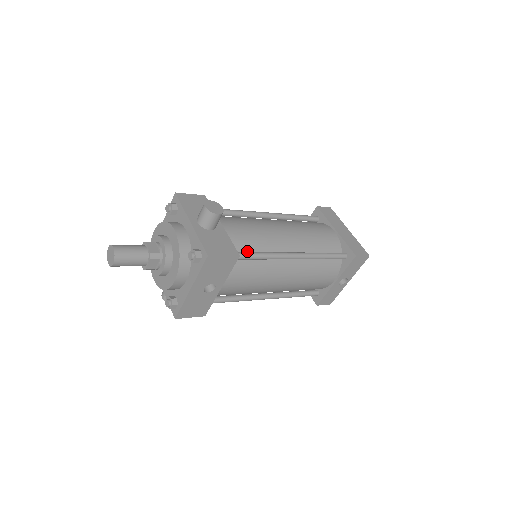
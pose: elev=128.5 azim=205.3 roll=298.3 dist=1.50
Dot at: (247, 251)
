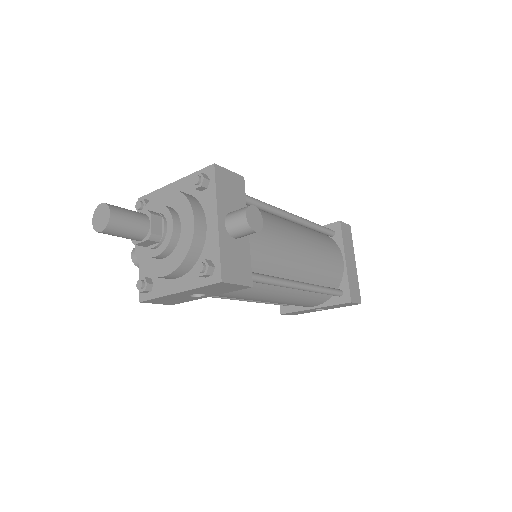
Dot at: (258, 270)
